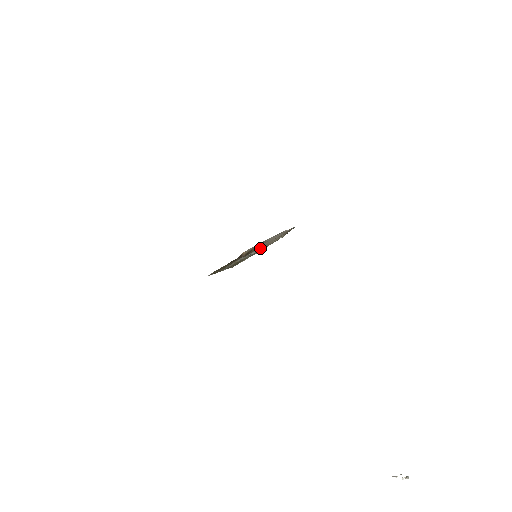
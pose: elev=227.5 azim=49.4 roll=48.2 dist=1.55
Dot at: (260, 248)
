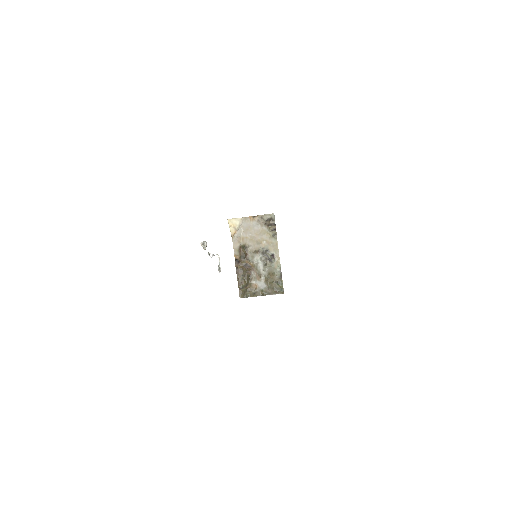
Dot at: (261, 250)
